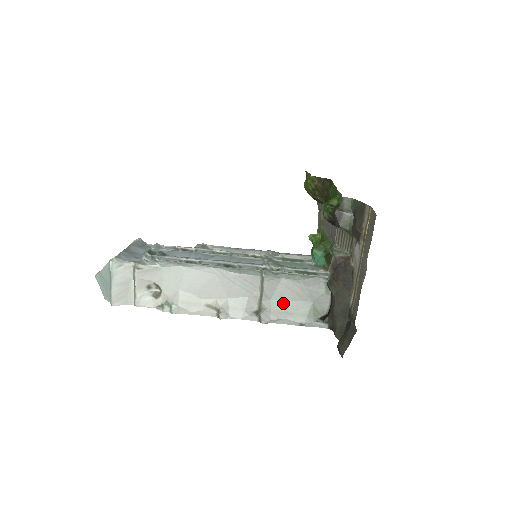
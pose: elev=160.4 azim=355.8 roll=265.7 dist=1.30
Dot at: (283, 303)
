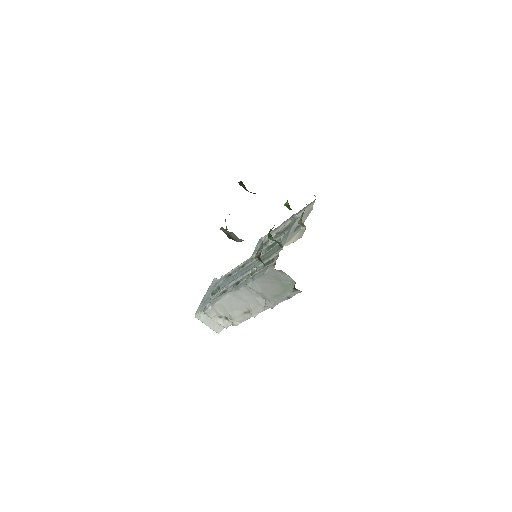
Dot at: (270, 292)
